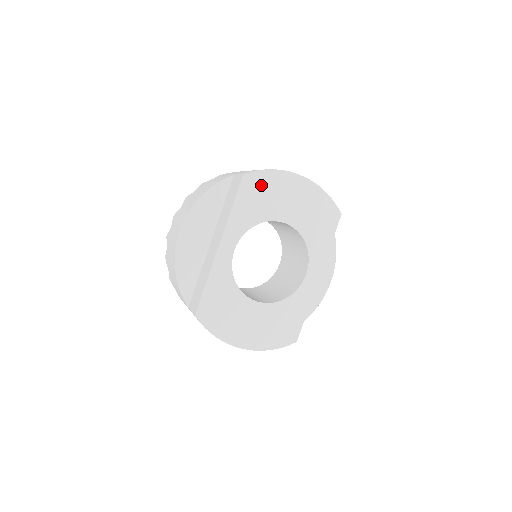
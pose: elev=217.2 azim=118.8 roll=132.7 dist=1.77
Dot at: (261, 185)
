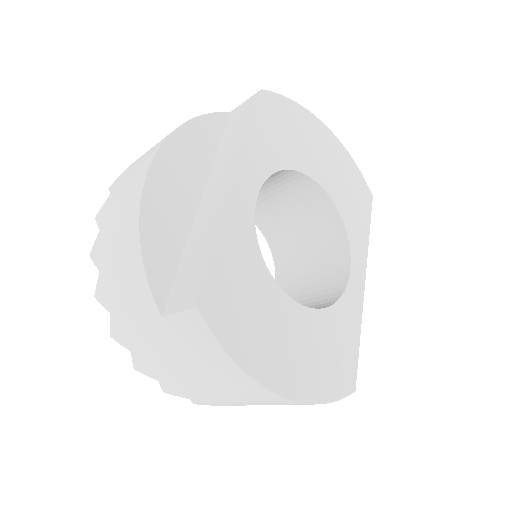
Dot at: (284, 115)
